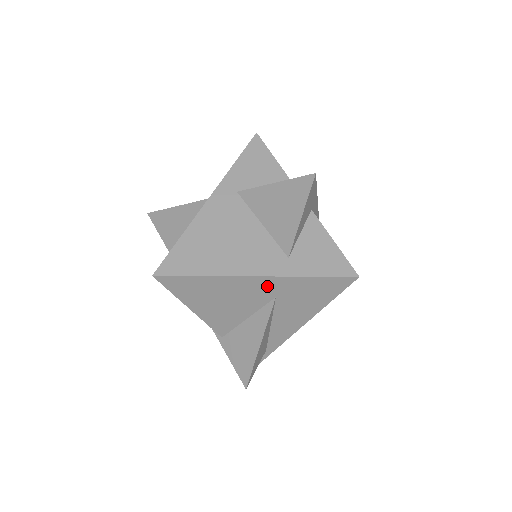
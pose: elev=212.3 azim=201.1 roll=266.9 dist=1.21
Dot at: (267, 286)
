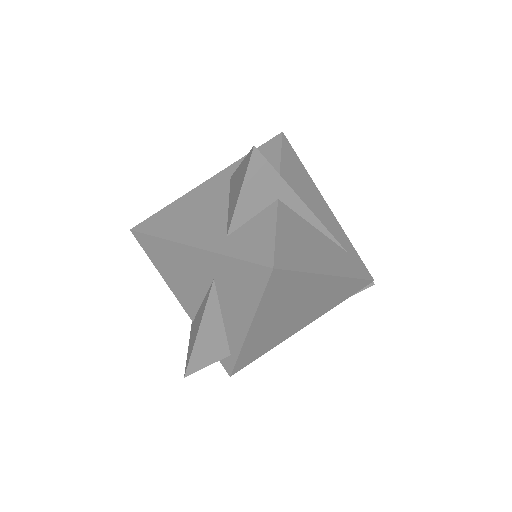
Dot at: (203, 262)
